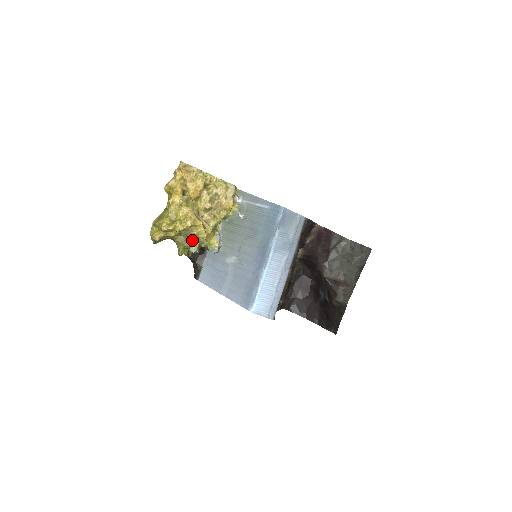
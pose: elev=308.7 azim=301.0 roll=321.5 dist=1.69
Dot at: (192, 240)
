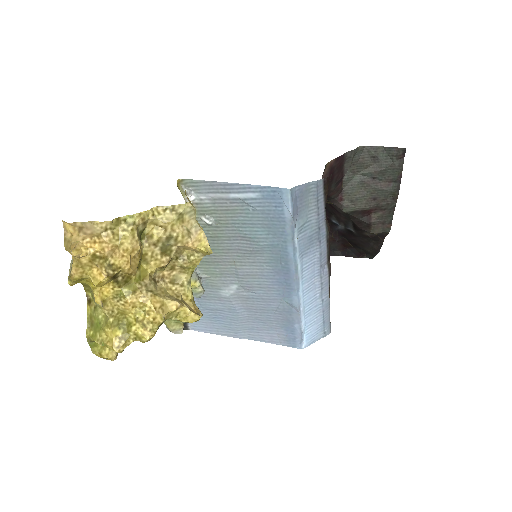
Dot at: (167, 319)
